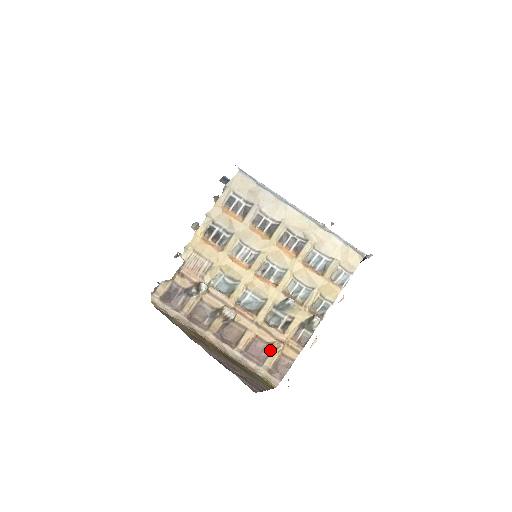
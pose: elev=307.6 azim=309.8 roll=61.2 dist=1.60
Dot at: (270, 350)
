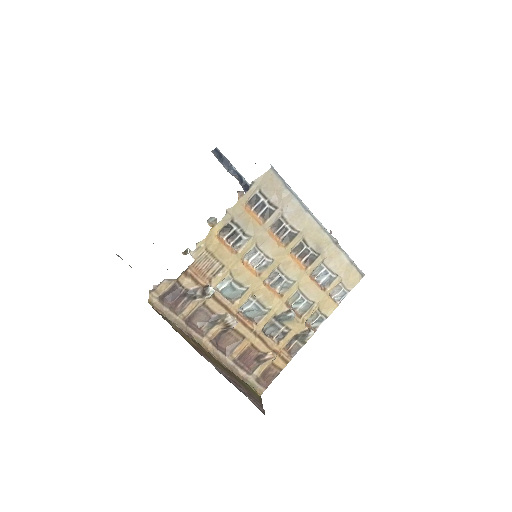
Dot at: (263, 360)
